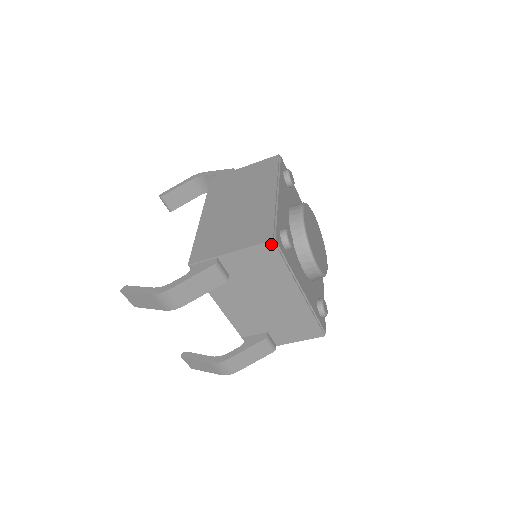
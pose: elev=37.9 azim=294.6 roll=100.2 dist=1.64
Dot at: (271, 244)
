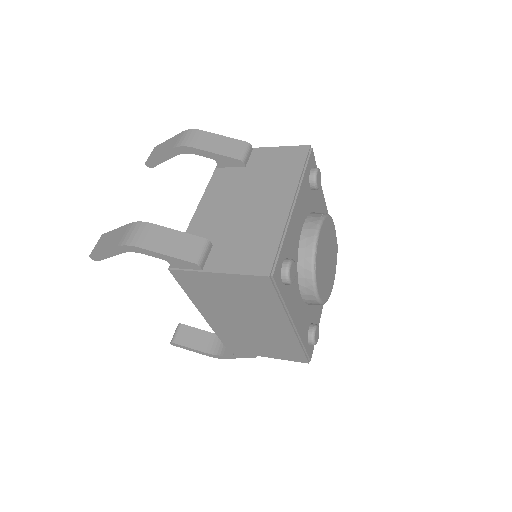
Dot at: occluded
